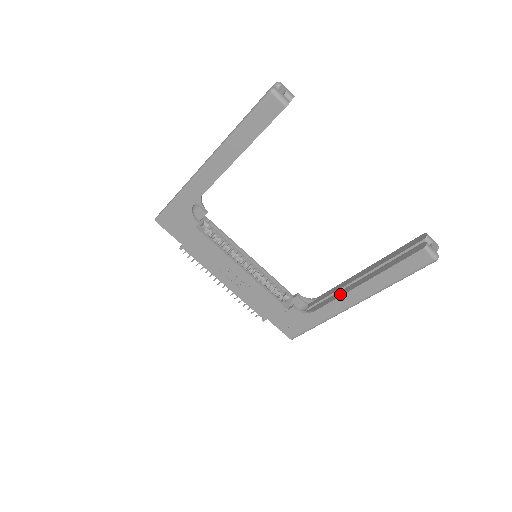
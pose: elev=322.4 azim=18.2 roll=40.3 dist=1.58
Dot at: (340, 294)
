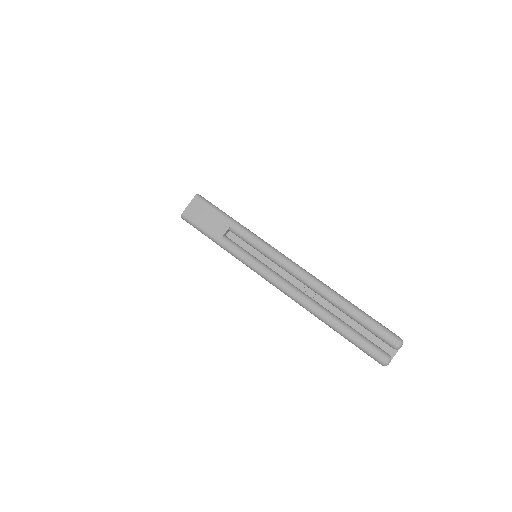
Dot at: occluded
